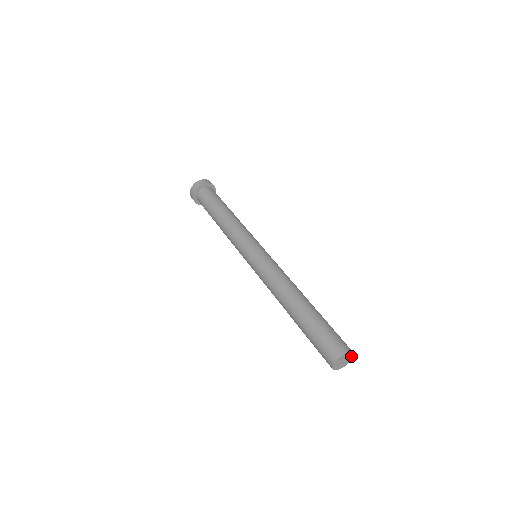
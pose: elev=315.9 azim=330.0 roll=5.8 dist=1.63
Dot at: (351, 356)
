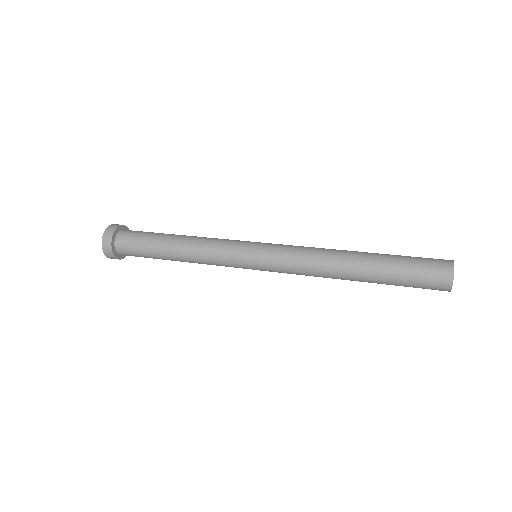
Dot at: occluded
